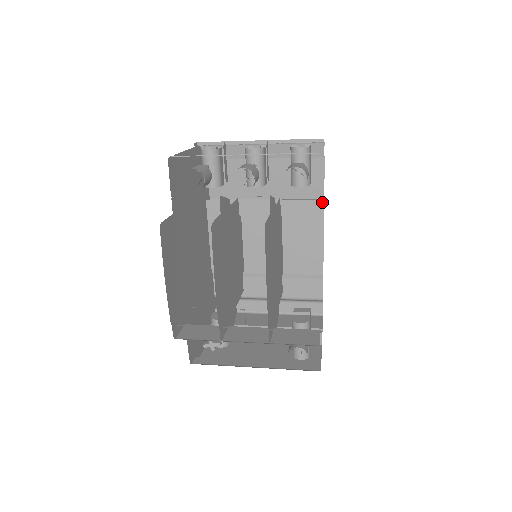
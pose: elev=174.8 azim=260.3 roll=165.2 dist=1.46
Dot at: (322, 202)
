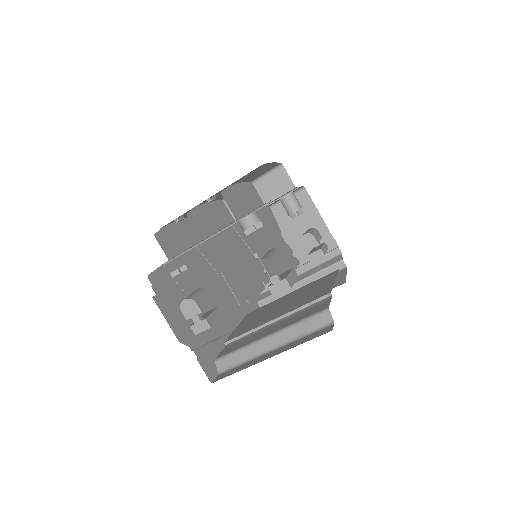
Dot at: (337, 270)
